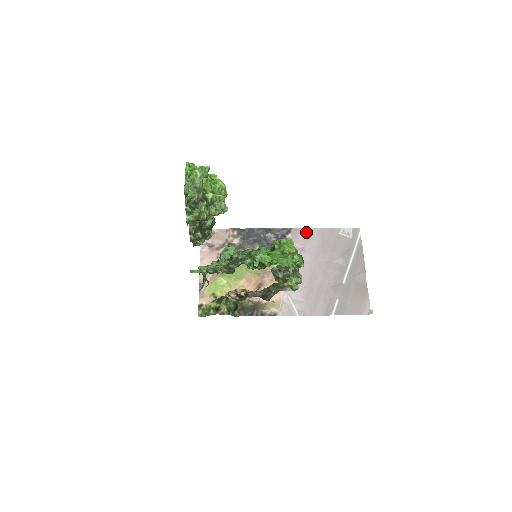
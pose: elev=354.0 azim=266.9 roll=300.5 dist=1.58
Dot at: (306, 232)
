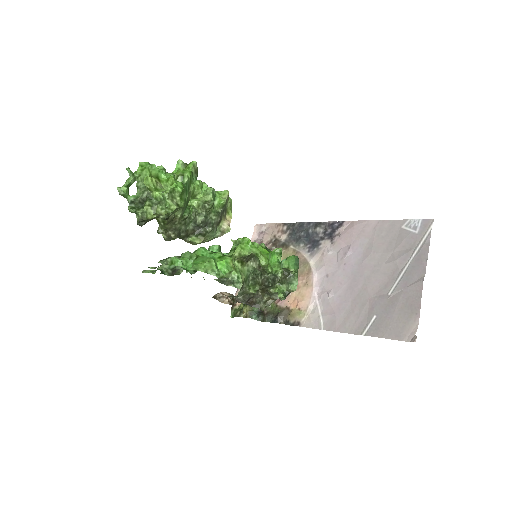
Dot at: (359, 226)
